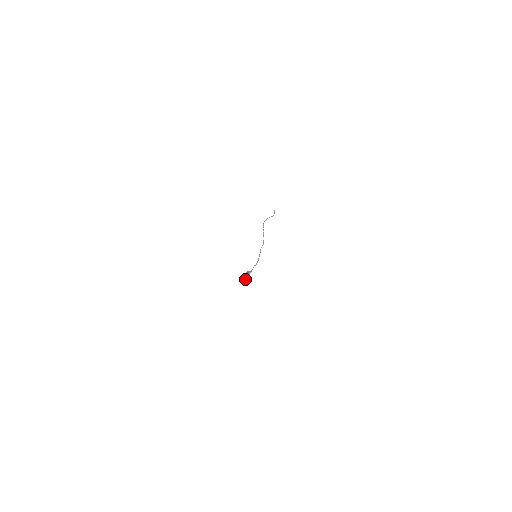
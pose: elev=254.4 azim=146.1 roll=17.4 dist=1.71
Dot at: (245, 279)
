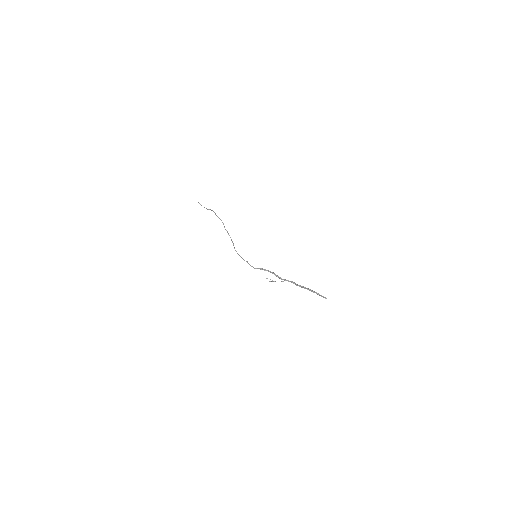
Dot at: occluded
